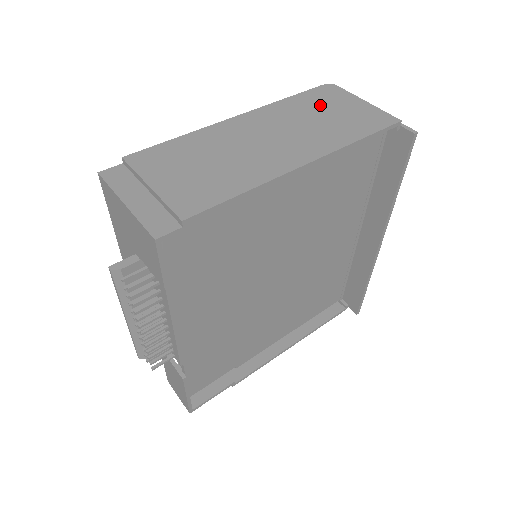
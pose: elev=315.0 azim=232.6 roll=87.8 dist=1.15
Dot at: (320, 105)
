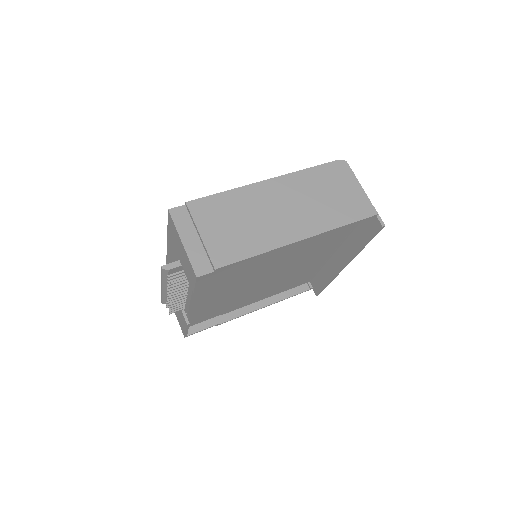
Dot at: (329, 183)
